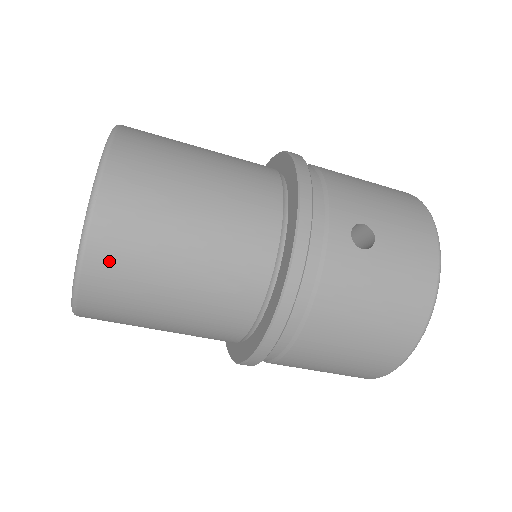
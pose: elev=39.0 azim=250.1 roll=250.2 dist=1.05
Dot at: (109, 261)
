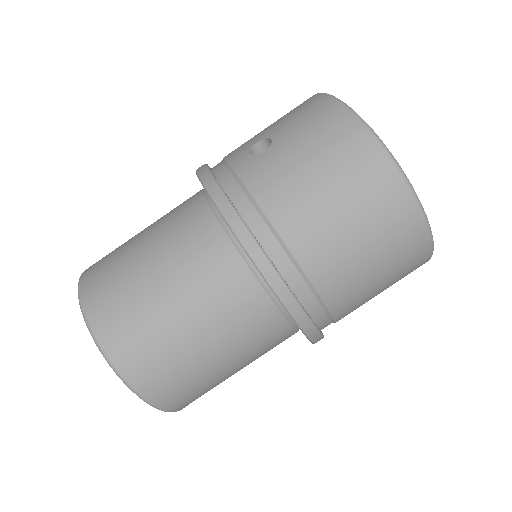
Dot at: (114, 328)
